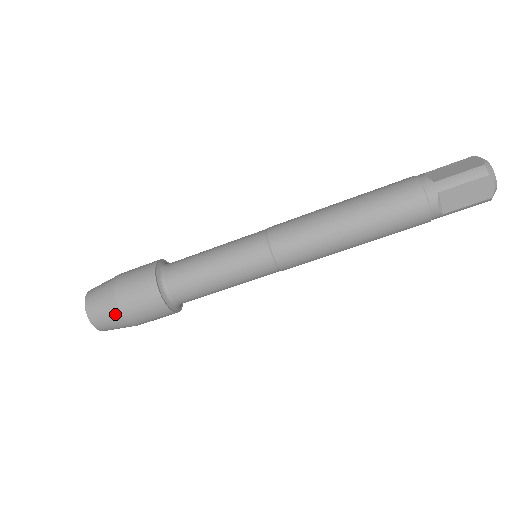
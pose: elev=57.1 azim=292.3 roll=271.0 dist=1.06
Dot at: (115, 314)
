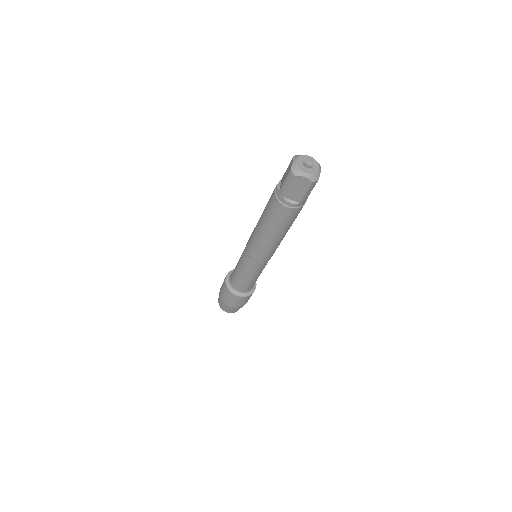
Dot at: (228, 307)
